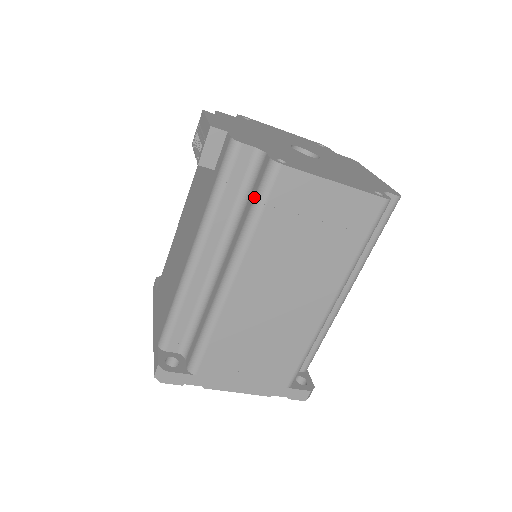
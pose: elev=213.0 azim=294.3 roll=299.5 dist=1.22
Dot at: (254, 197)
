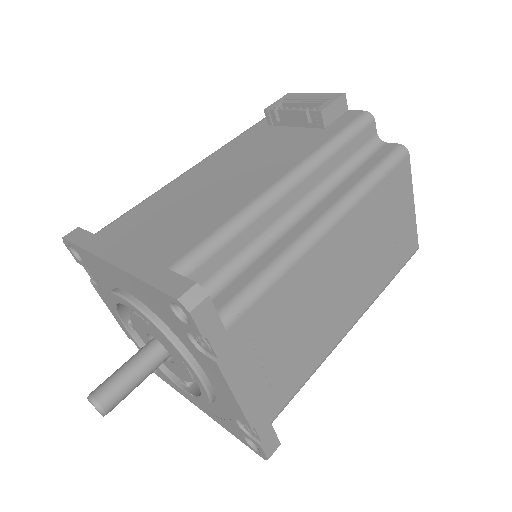
Dot at: (377, 163)
